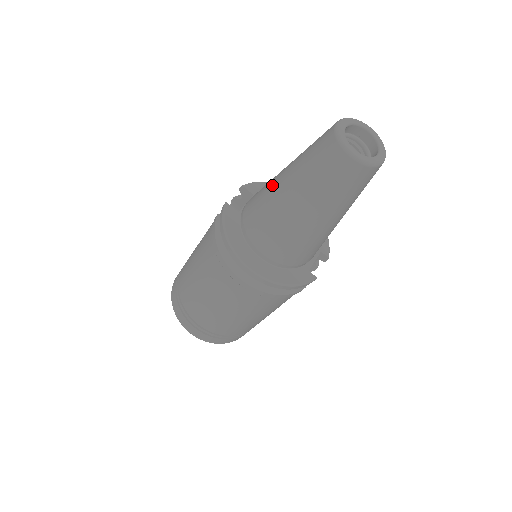
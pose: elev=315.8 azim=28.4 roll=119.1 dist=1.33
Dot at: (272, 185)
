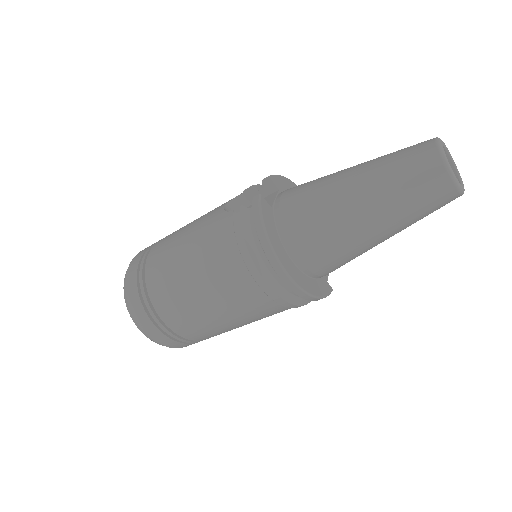
Dot at: (333, 188)
